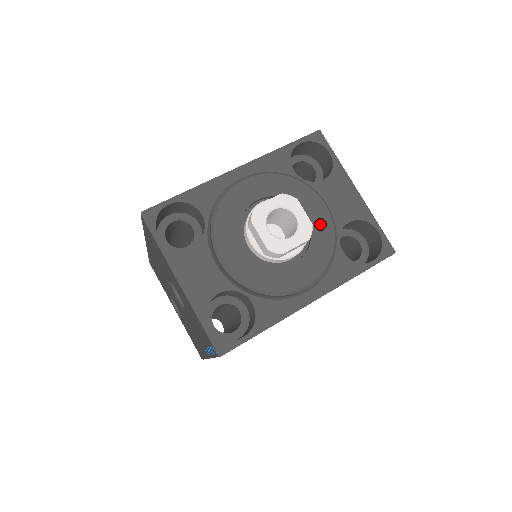
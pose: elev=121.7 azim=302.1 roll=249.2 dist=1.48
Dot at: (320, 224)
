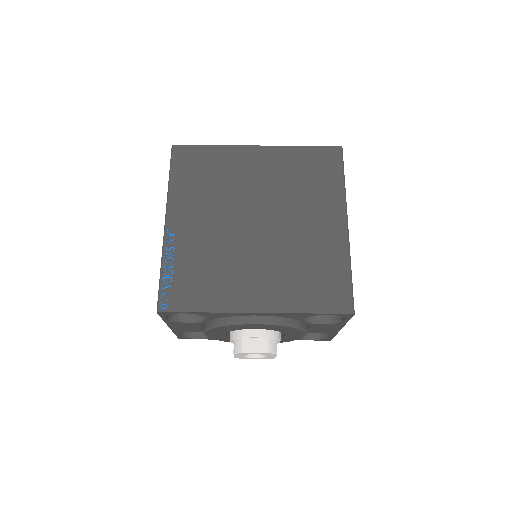
Dot at: (291, 338)
